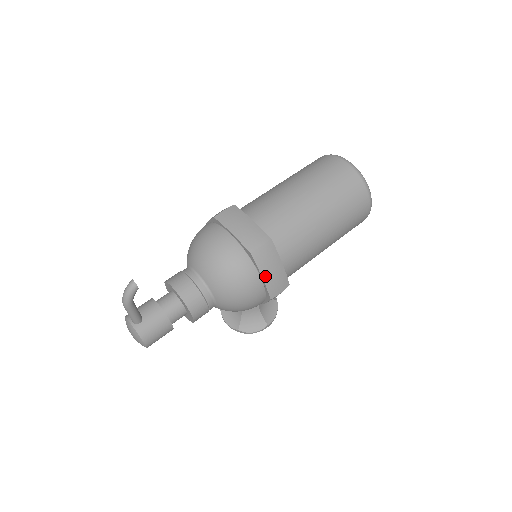
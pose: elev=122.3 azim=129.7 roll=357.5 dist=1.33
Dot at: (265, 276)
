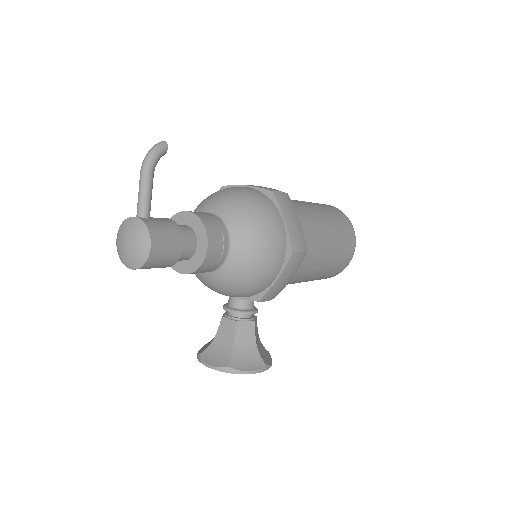
Dot at: (287, 220)
